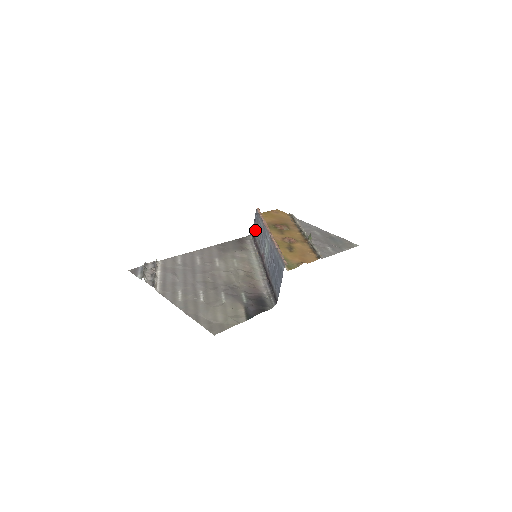
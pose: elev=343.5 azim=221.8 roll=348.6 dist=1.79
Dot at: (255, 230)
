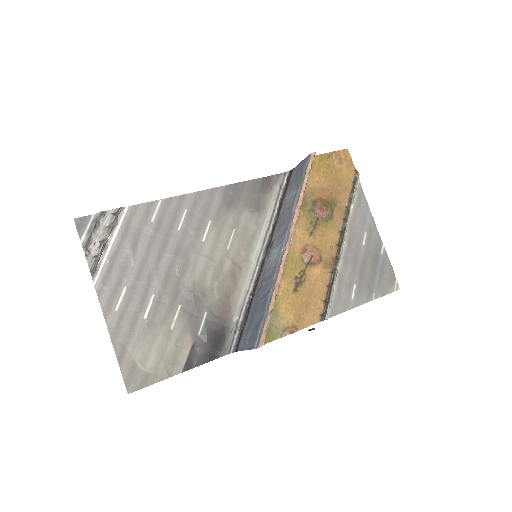
Dot at: (293, 180)
